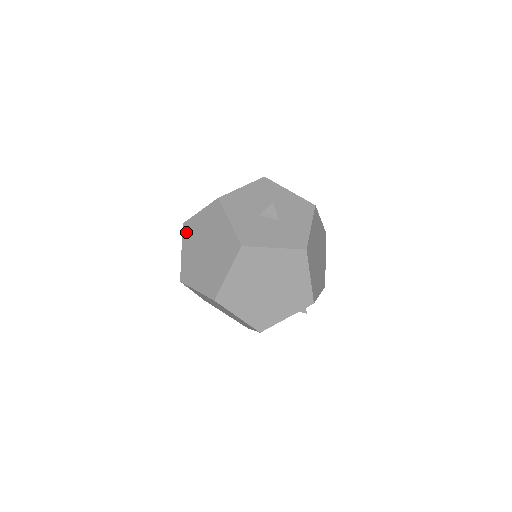
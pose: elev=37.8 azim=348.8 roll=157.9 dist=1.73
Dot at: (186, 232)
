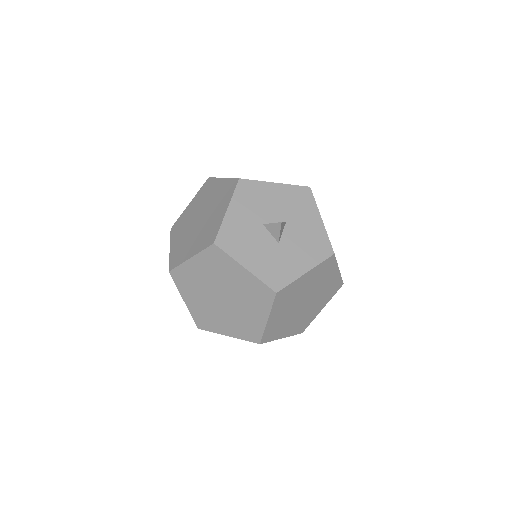
Dot at: (204, 188)
